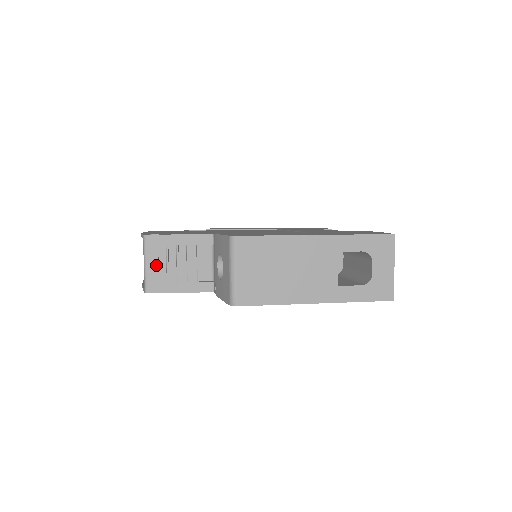
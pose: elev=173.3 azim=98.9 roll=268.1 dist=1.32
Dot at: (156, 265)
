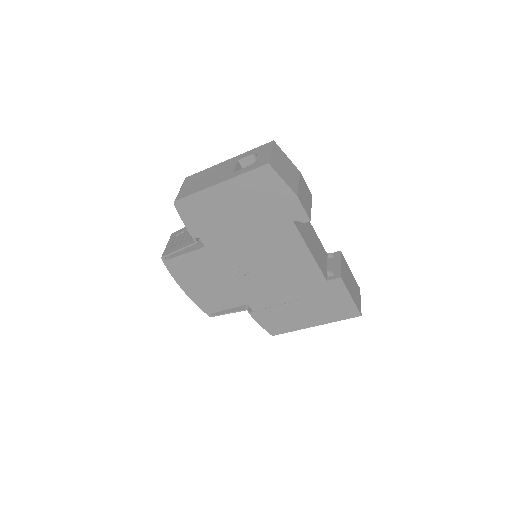
Dot at: (171, 243)
